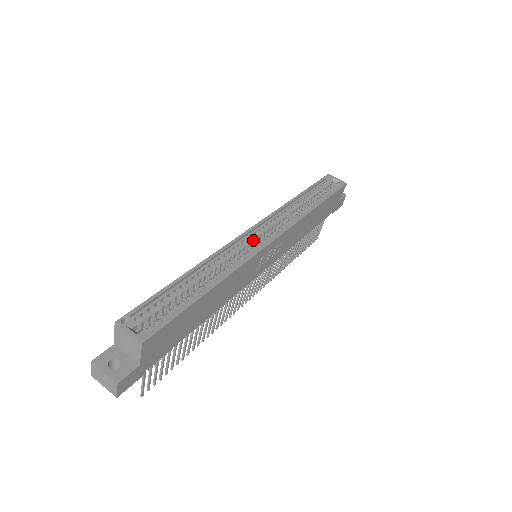
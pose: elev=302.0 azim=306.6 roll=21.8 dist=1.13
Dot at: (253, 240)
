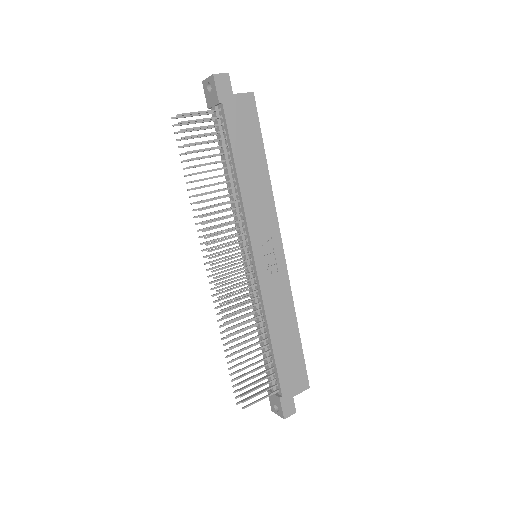
Dot at: occluded
